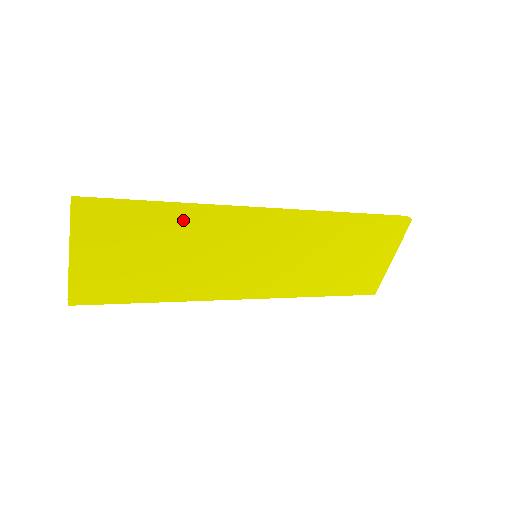
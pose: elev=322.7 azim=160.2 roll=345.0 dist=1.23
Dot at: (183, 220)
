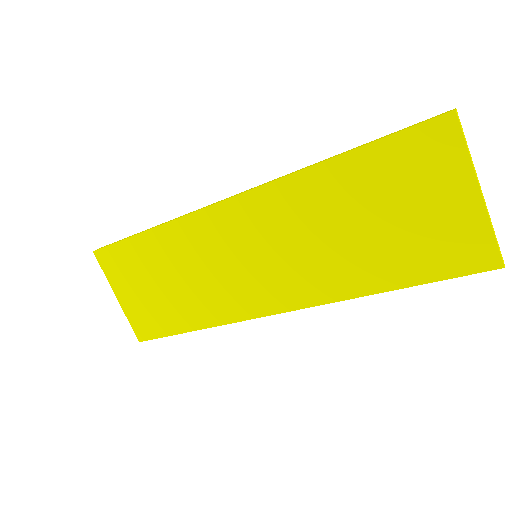
Dot at: (162, 239)
